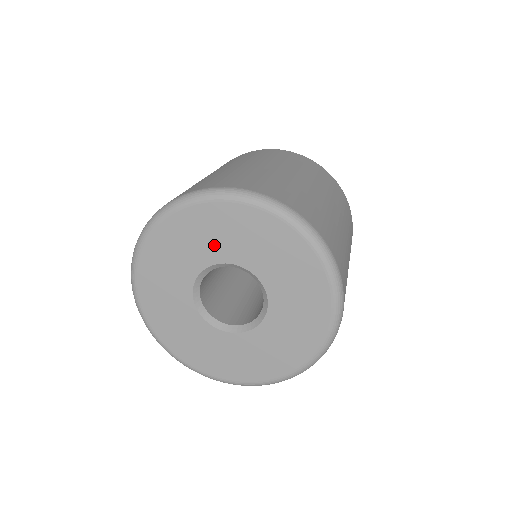
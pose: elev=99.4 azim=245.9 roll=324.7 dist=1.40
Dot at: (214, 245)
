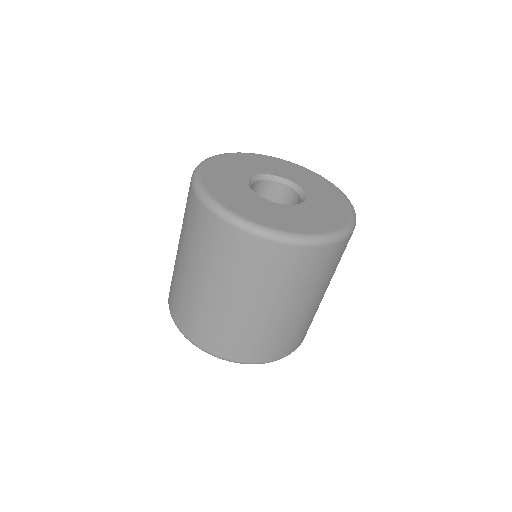
Dot at: (297, 177)
